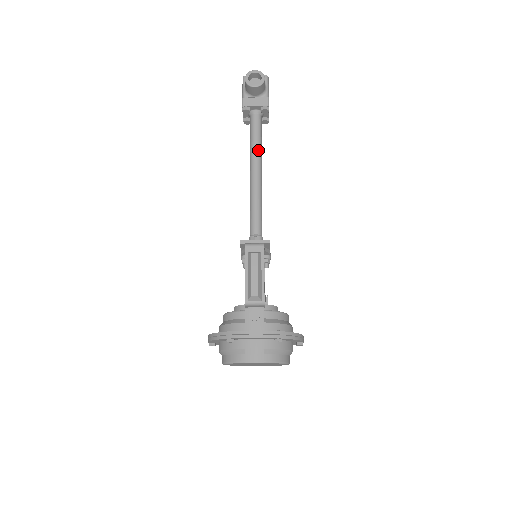
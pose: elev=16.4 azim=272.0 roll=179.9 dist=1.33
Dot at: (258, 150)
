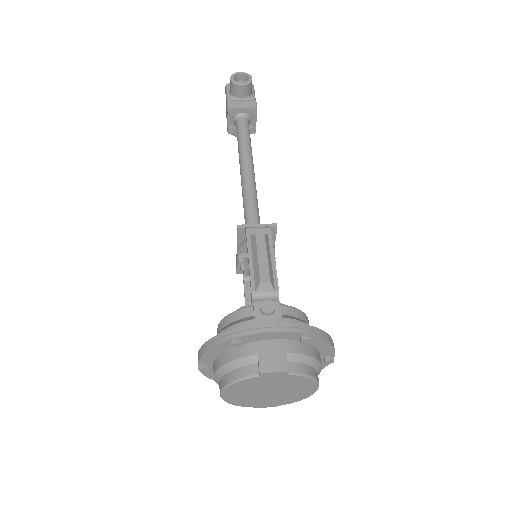
Dot at: (248, 148)
